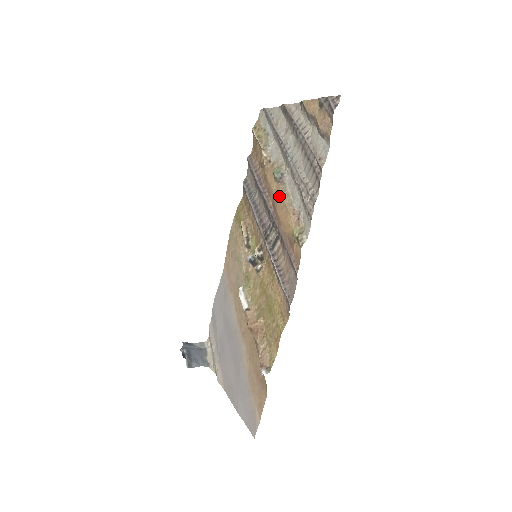
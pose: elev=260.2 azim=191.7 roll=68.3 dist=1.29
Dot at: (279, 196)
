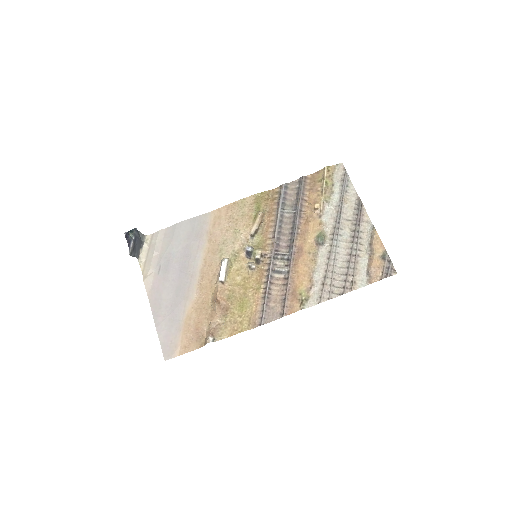
Dot at: (310, 254)
